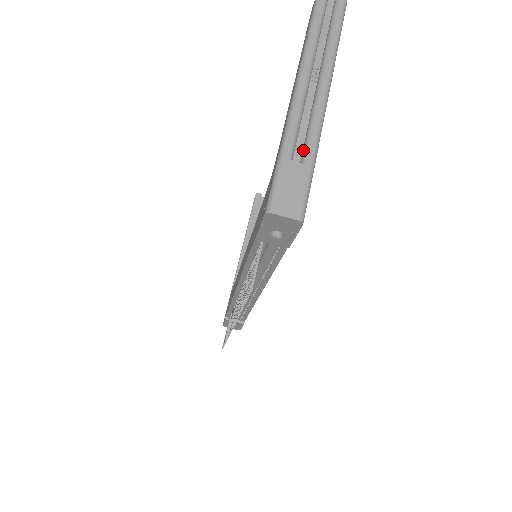
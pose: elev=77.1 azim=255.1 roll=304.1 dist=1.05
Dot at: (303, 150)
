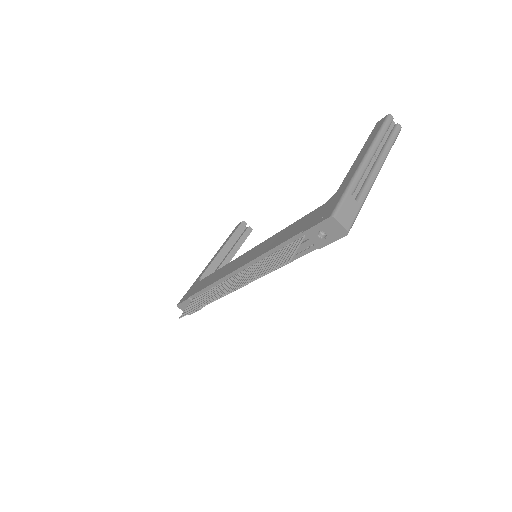
Dot at: (358, 195)
